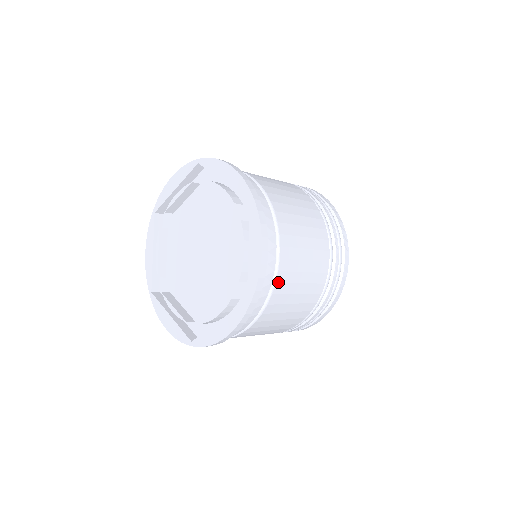
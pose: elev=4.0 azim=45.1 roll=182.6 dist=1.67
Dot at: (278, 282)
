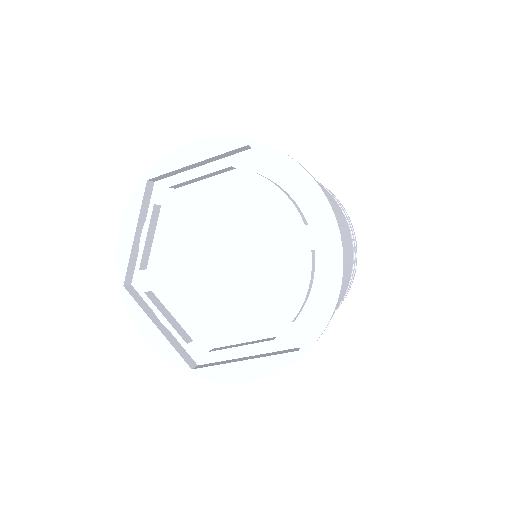
Dot at: occluded
